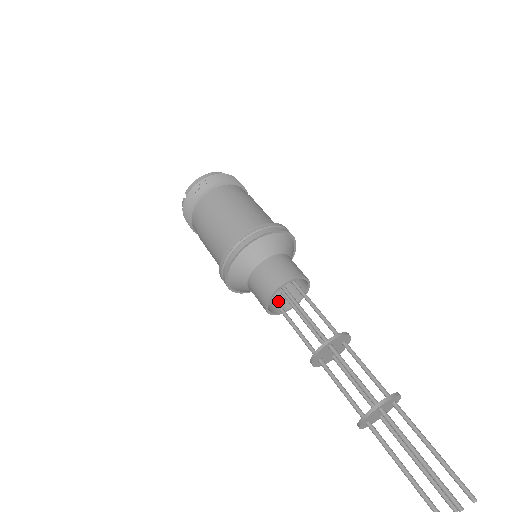
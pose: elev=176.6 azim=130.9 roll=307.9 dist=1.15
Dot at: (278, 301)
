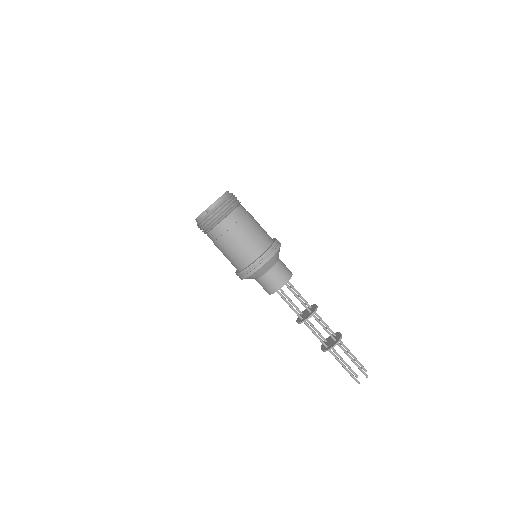
Dot at: occluded
